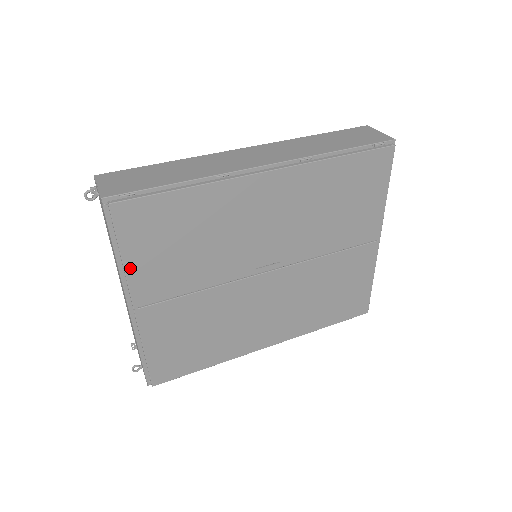
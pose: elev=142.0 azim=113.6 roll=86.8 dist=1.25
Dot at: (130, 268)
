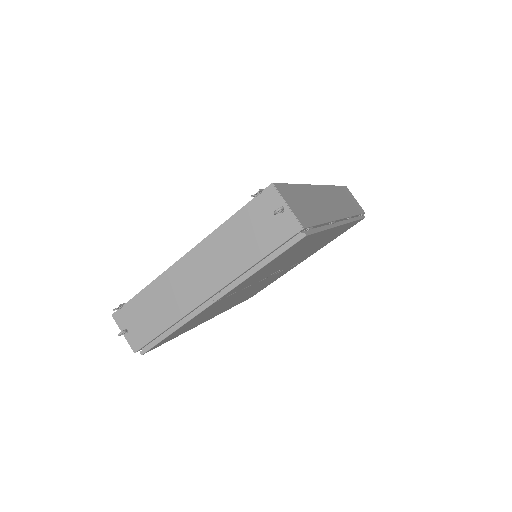
Dot at: (253, 275)
